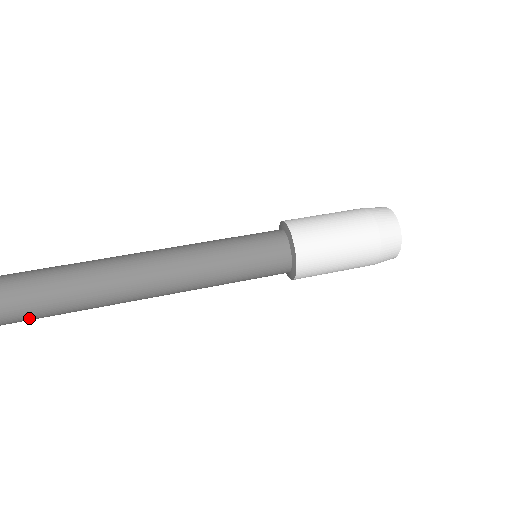
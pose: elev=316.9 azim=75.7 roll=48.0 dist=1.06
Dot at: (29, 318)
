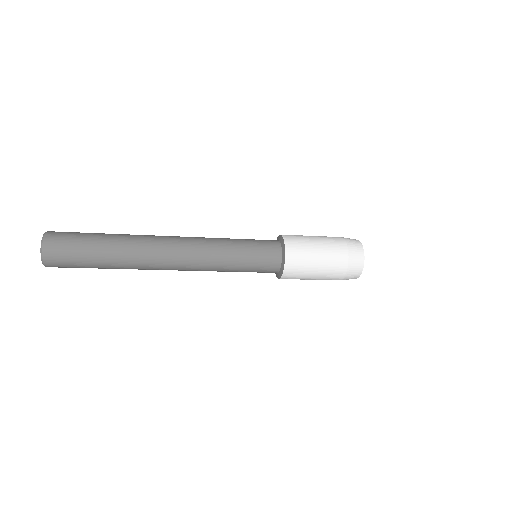
Dot at: (86, 244)
